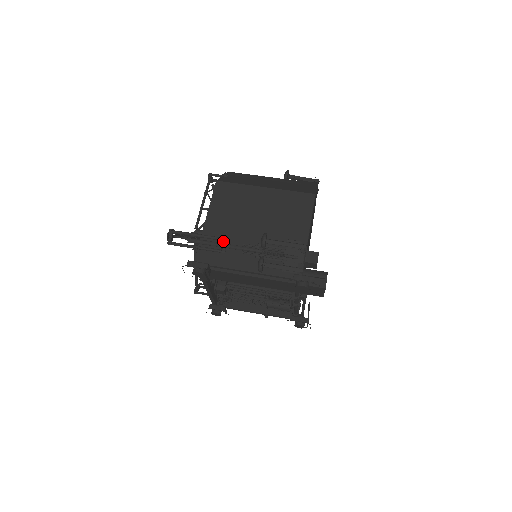
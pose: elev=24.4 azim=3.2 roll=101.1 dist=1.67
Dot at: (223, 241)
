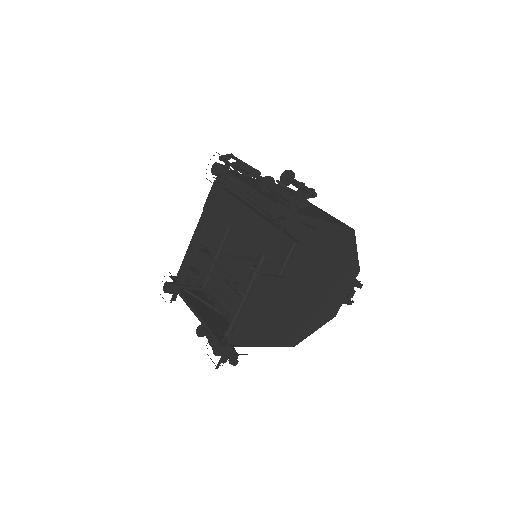
Dot at: (257, 172)
